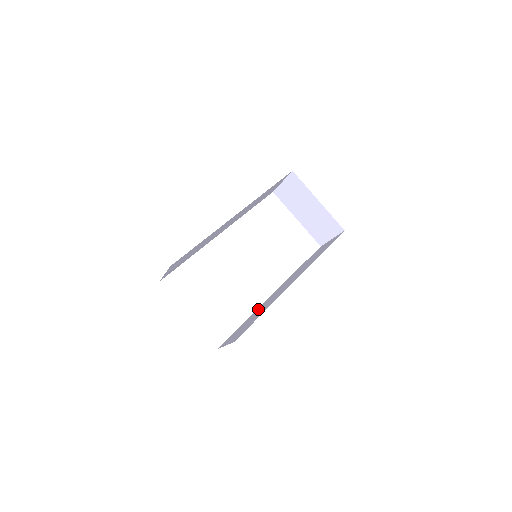
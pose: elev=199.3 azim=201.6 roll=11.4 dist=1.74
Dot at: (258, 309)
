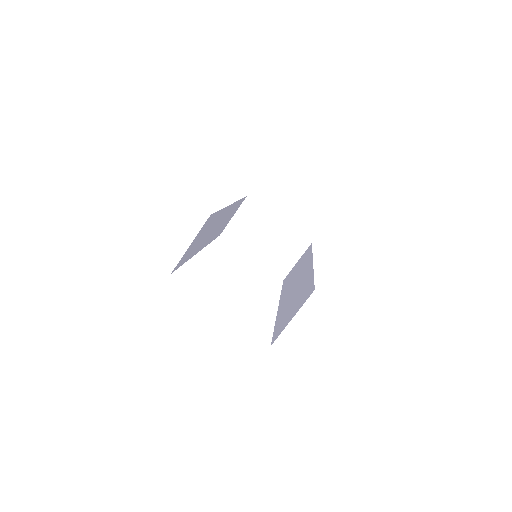
Dot at: (282, 309)
